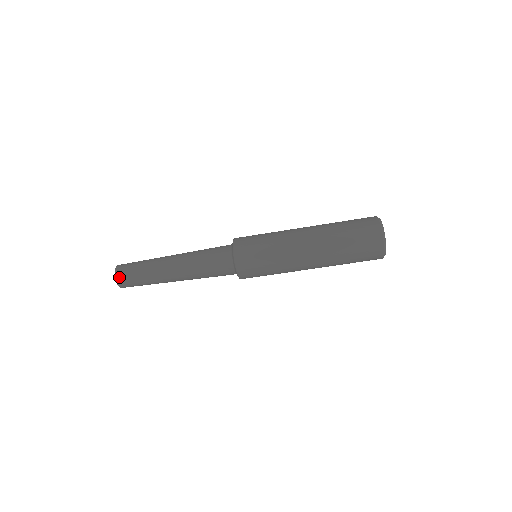
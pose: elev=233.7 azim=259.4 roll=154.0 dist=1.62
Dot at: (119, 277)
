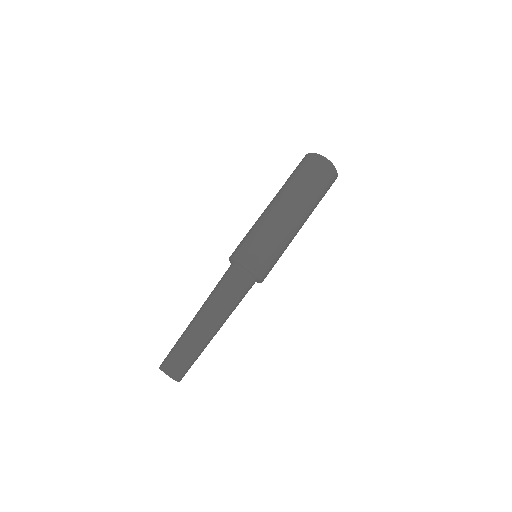
Dot at: (162, 364)
